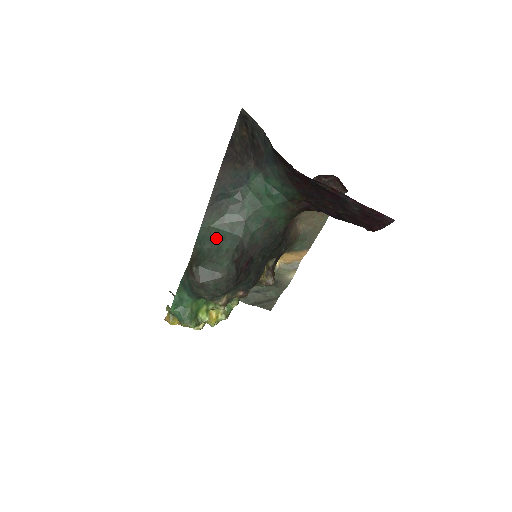
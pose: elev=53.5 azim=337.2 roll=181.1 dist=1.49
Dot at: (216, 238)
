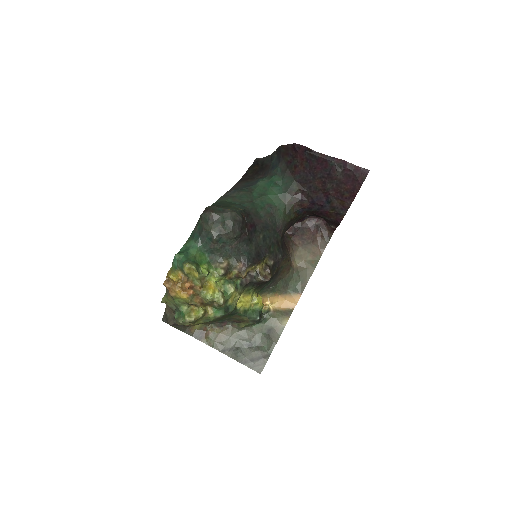
Dot at: (228, 203)
